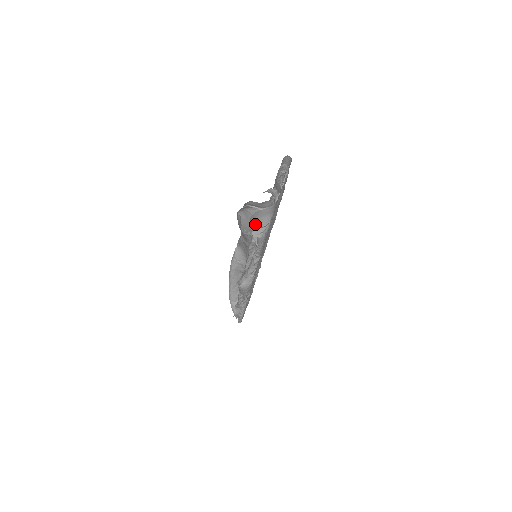
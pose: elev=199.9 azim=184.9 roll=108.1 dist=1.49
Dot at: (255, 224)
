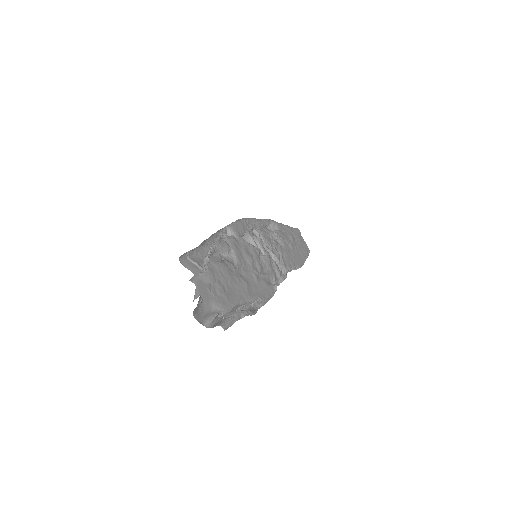
Dot at: (213, 315)
